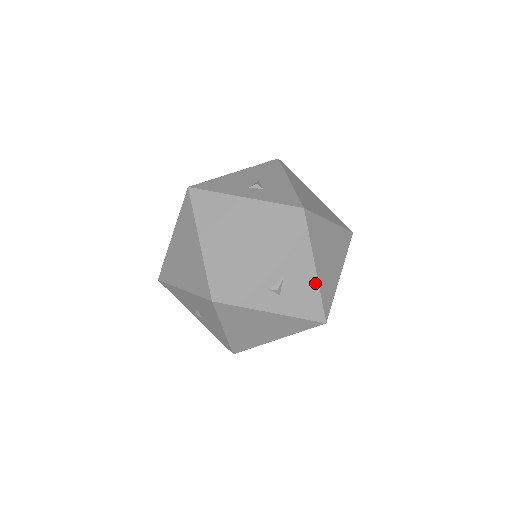
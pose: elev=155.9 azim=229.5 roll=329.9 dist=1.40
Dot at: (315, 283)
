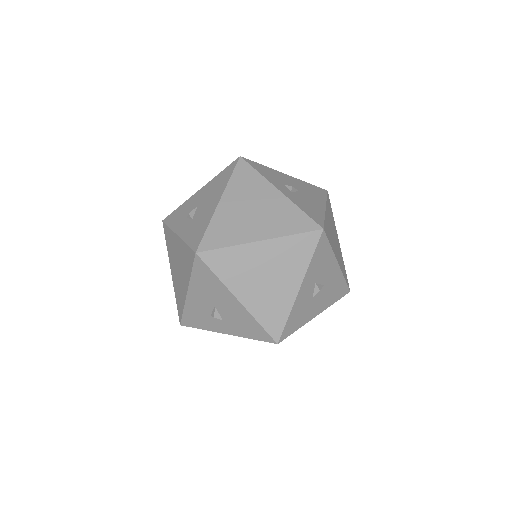
Dot at: (322, 211)
